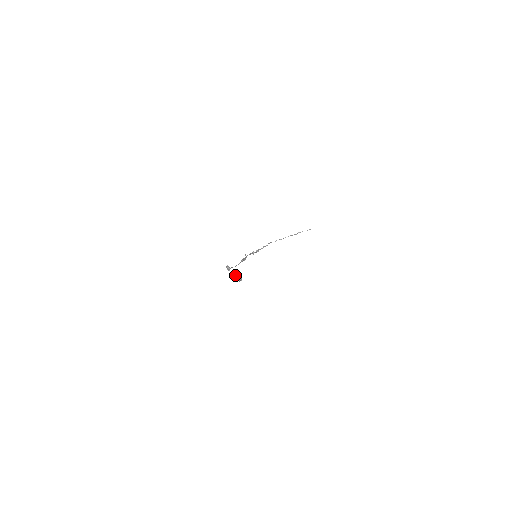
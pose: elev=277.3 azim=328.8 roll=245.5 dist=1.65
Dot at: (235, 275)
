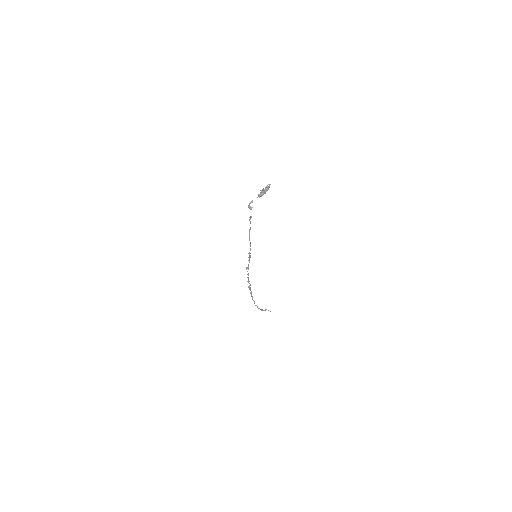
Dot at: (262, 190)
